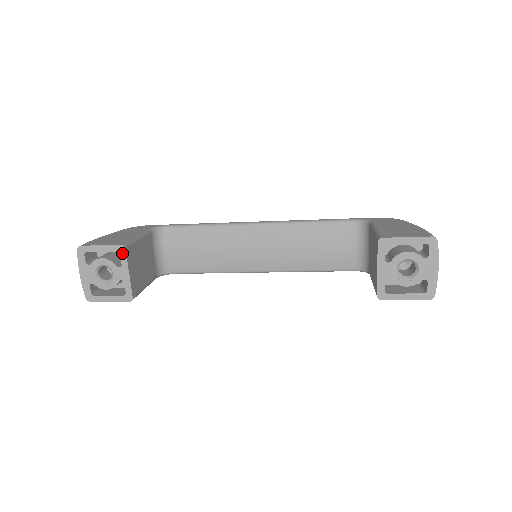
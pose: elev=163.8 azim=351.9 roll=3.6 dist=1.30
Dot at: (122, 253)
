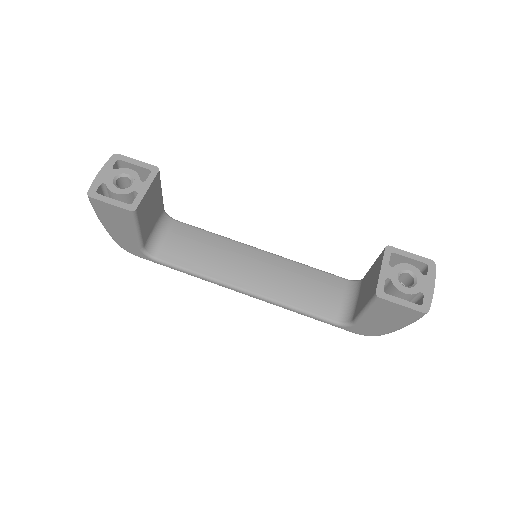
Dot at: (153, 173)
